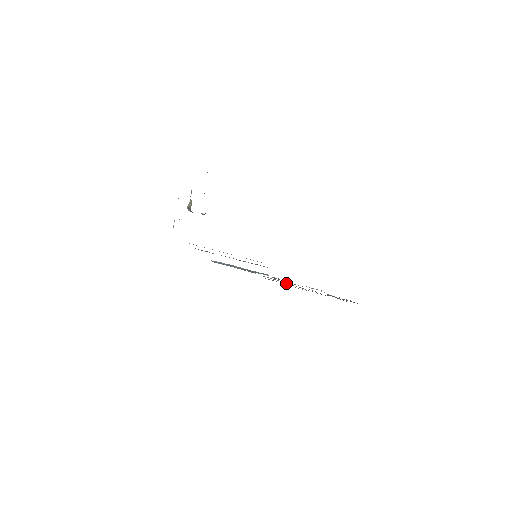
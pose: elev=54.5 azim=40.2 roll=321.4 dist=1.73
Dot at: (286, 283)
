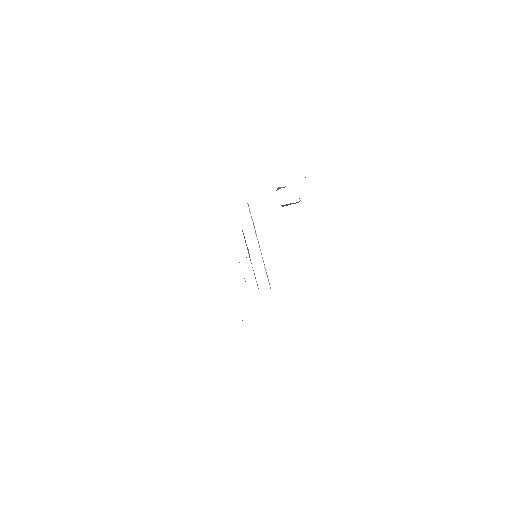
Dot at: occluded
